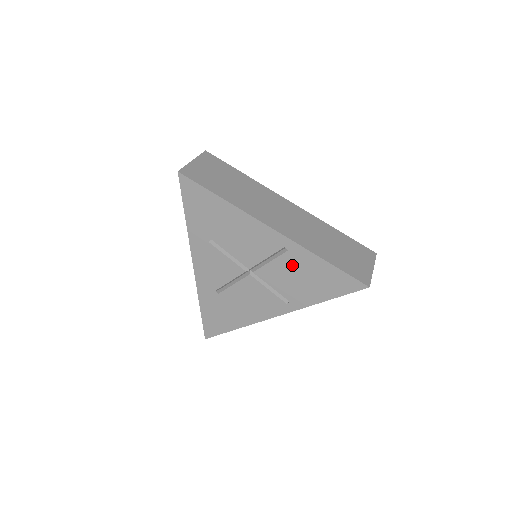
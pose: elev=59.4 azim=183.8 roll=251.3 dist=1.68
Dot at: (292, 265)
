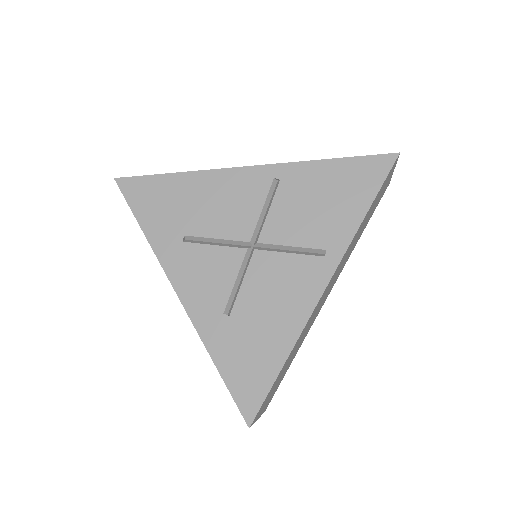
Dot at: (296, 195)
